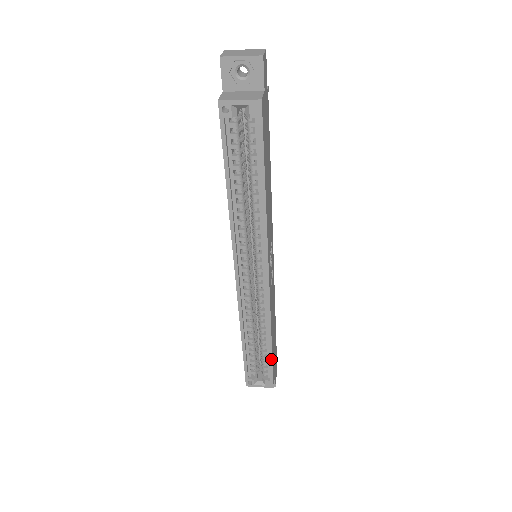
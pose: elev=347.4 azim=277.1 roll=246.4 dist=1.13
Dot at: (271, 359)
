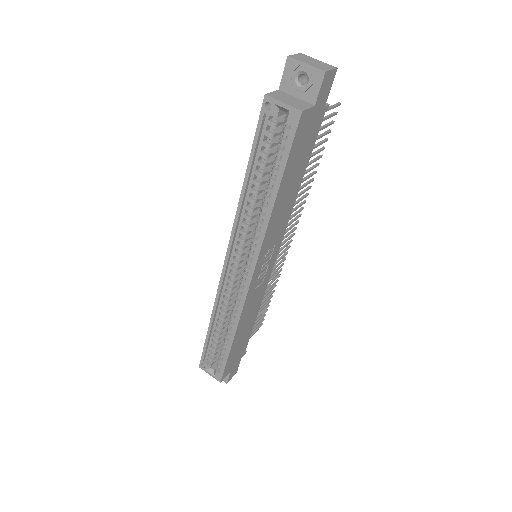
Dot at: (227, 355)
